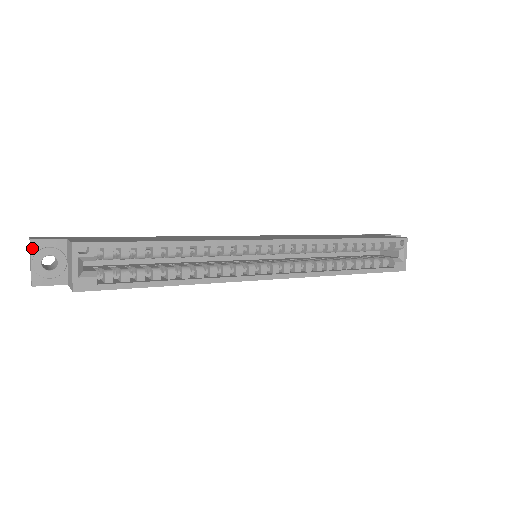
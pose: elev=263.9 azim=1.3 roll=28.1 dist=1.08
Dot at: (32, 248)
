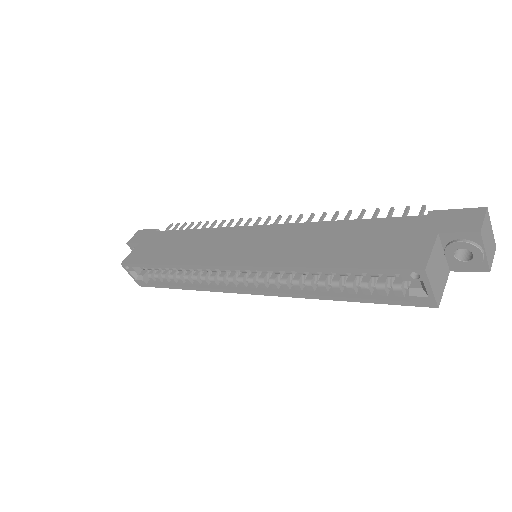
Dot at: (130, 247)
